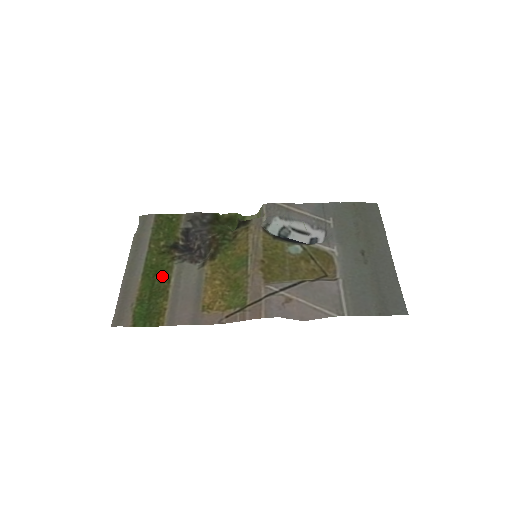
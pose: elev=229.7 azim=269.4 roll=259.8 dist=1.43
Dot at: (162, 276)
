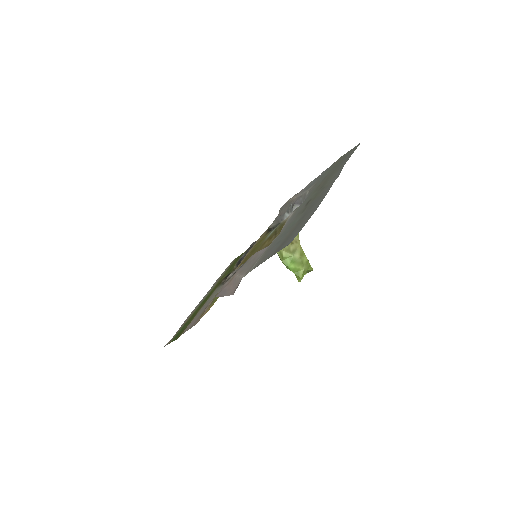
Dot at: (205, 301)
